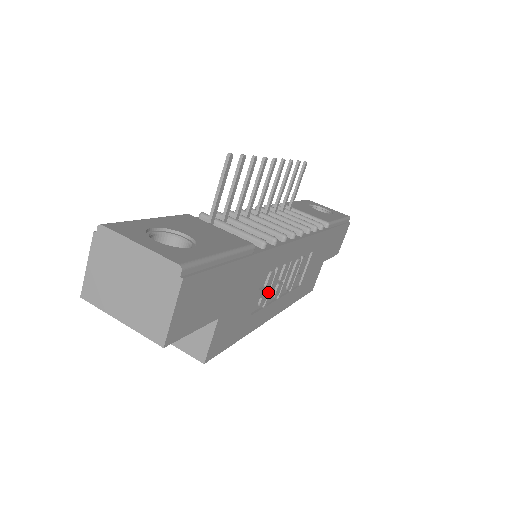
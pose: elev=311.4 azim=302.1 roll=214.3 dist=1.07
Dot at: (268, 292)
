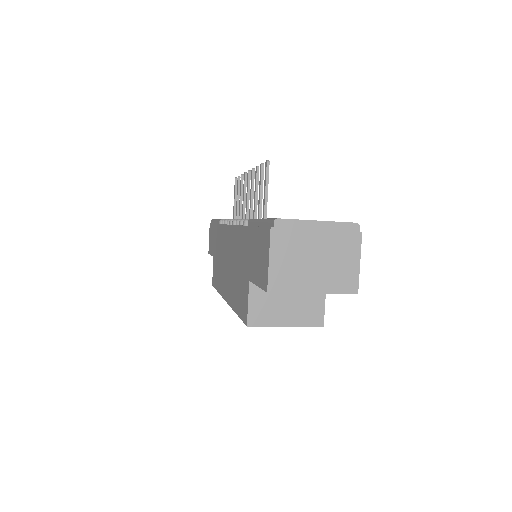
Dot at: occluded
